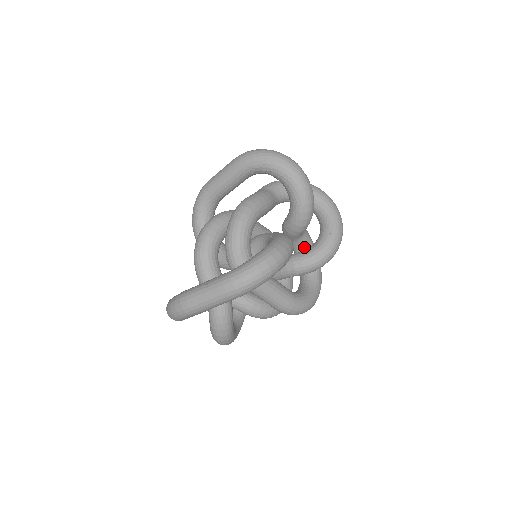
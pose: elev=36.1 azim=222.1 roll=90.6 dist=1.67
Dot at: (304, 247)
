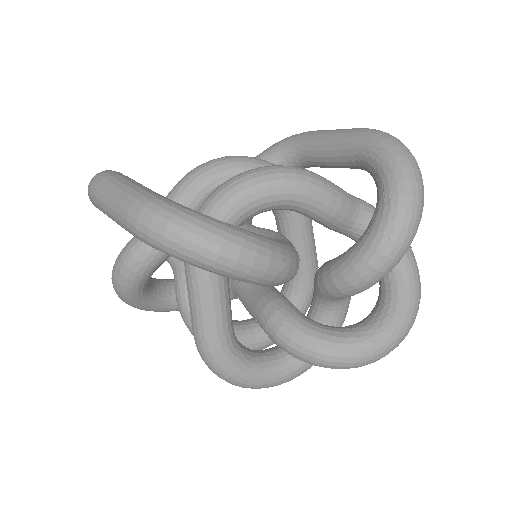
Dot at: (320, 320)
